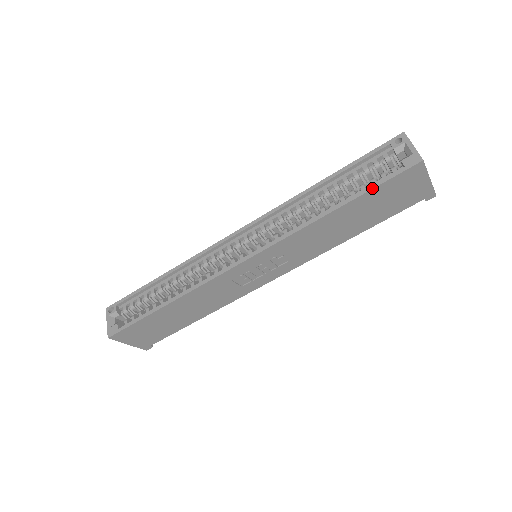
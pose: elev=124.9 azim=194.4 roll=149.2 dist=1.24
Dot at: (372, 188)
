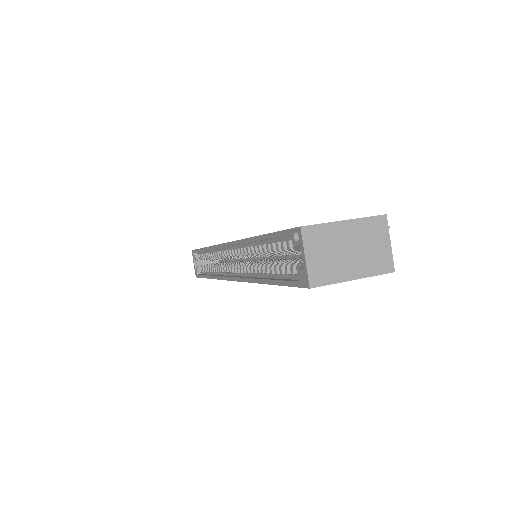
Dot at: (280, 285)
